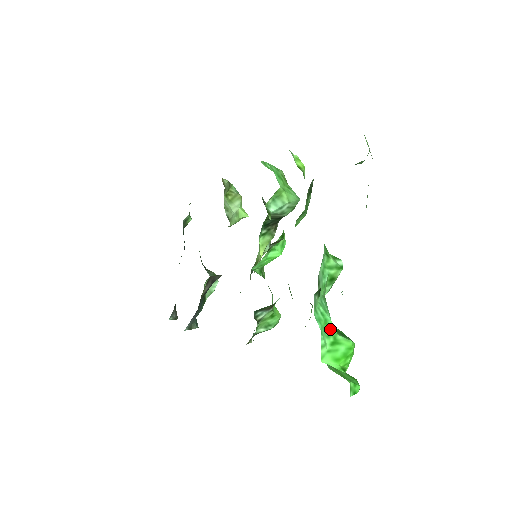
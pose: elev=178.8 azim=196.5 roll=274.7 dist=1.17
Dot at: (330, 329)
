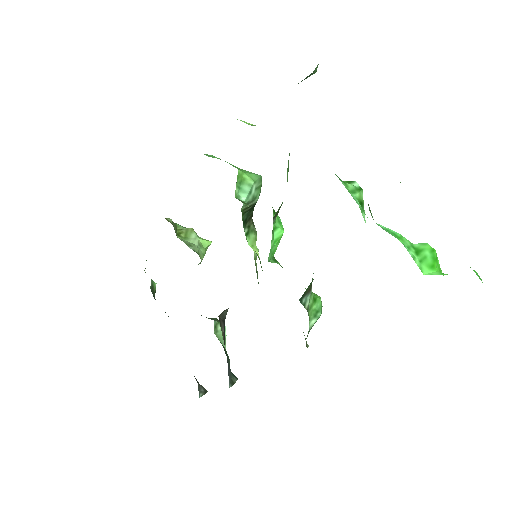
Dot at: (404, 241)
